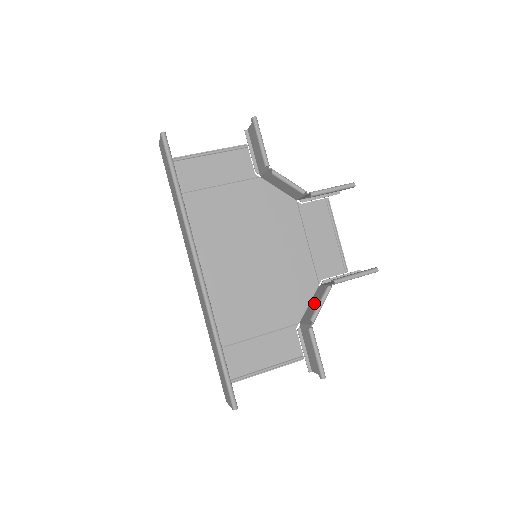
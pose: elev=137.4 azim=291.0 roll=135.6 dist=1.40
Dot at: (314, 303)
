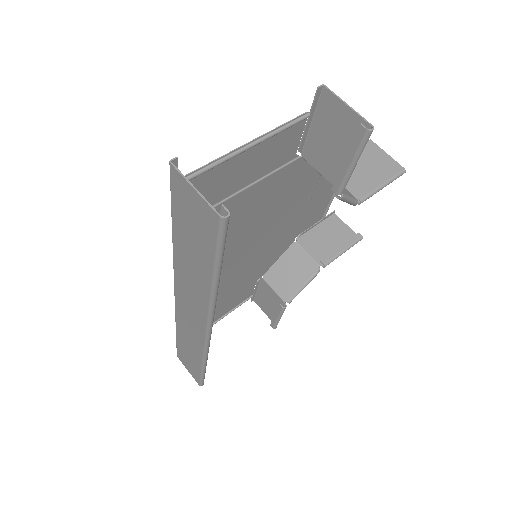
Dot at: (288, 268)
